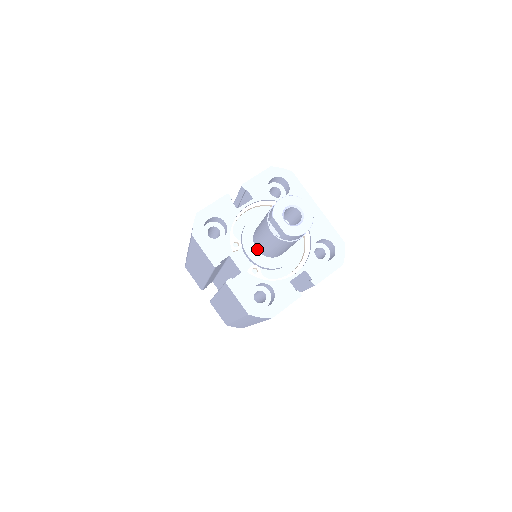
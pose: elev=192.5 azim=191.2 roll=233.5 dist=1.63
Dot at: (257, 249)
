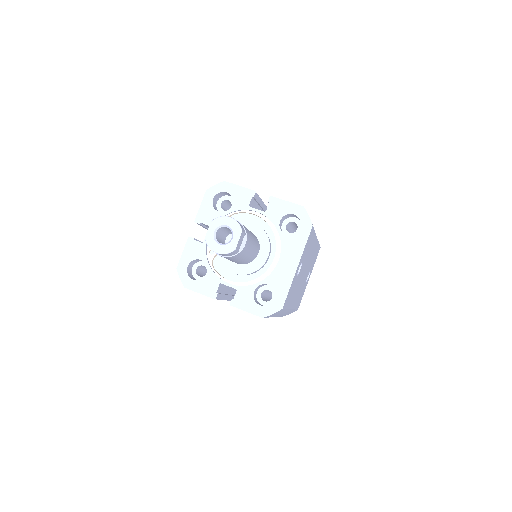
Dot at: occluded
